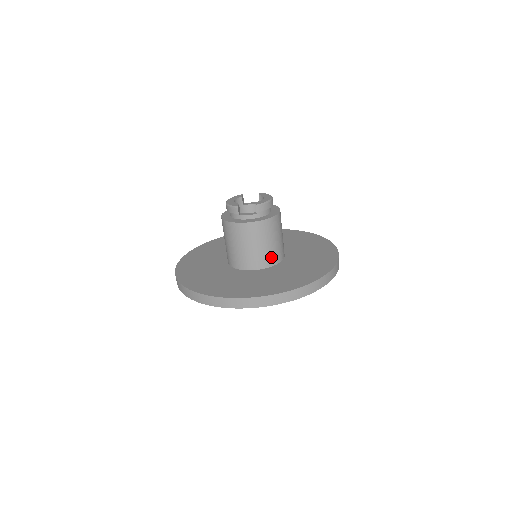
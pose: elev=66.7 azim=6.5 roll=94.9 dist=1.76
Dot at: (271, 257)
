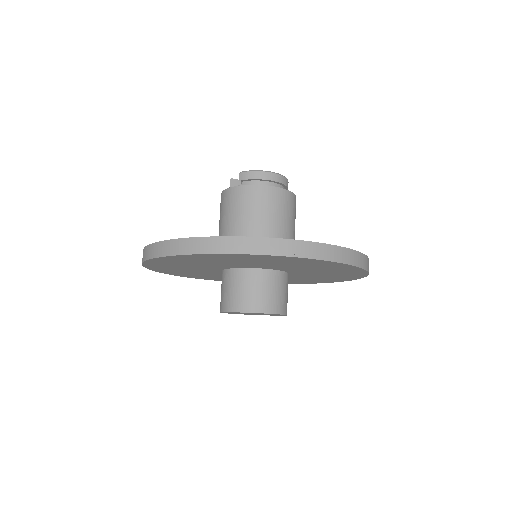
Dot at: occluded
